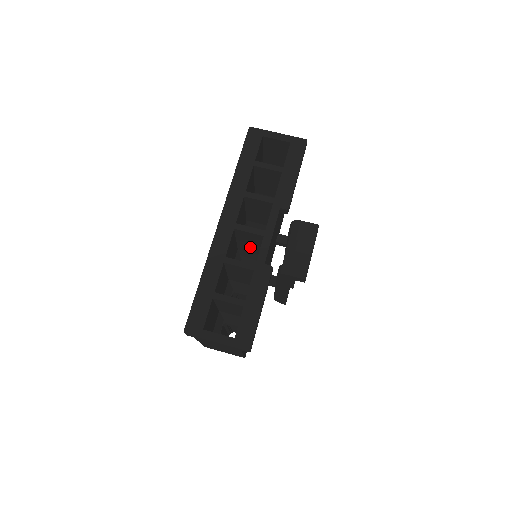
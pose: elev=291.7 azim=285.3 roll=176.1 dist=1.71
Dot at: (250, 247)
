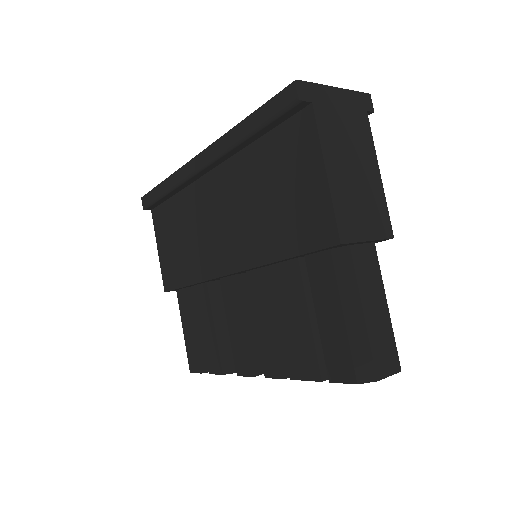
Dot at: occluded
